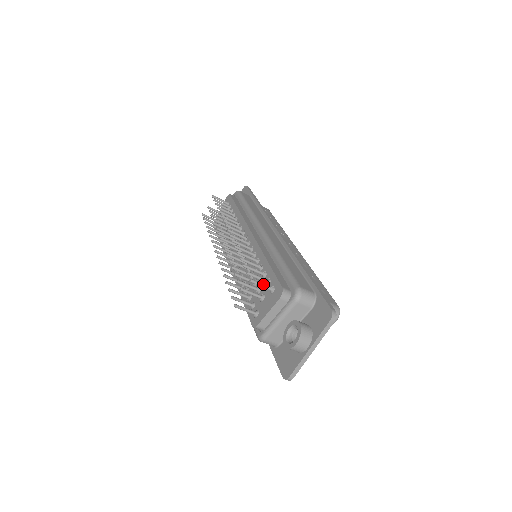
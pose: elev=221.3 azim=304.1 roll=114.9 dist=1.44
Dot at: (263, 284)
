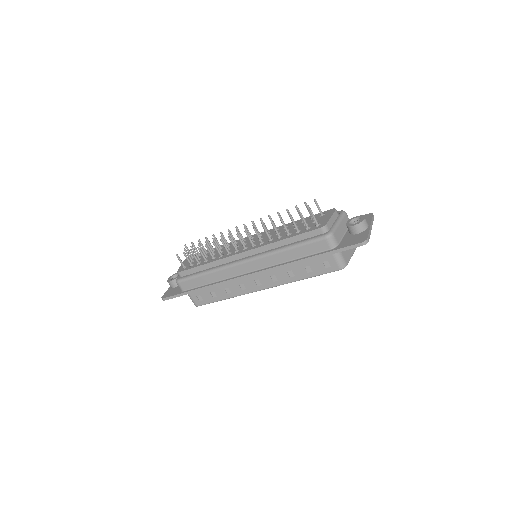
Dot at: (319, 207)
